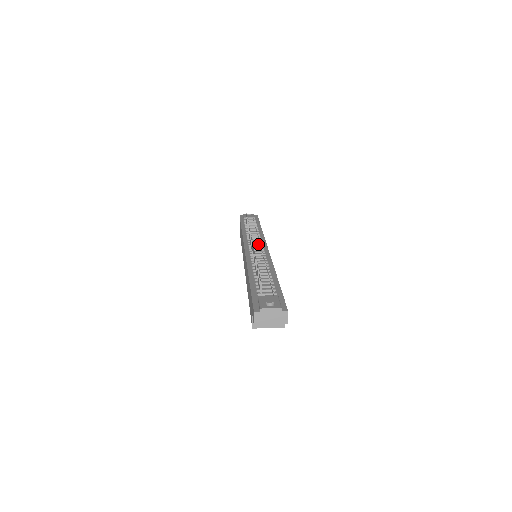
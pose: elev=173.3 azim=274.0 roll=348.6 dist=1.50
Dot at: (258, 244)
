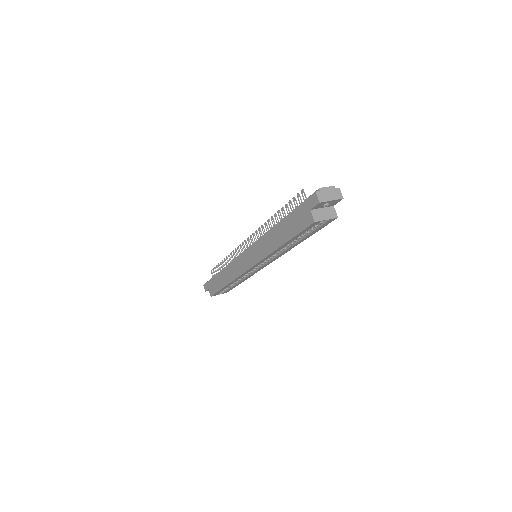
Dot at: occluded
